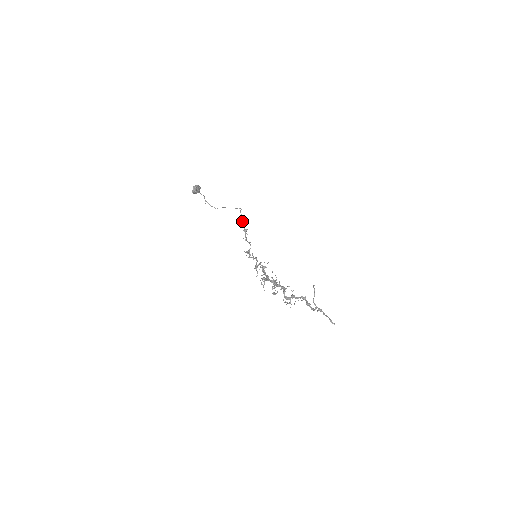
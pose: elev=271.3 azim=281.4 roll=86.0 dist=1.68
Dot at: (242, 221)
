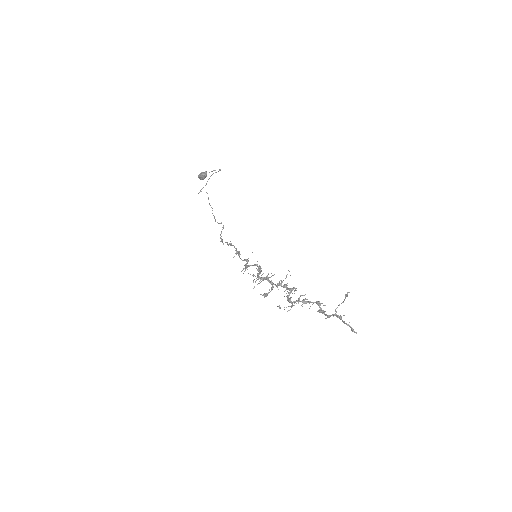
Dot at: occluded
